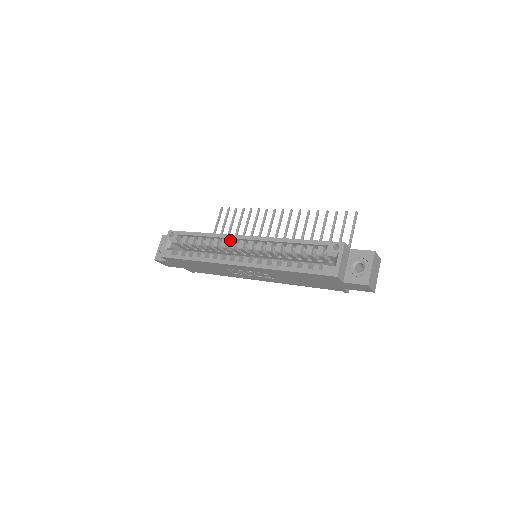
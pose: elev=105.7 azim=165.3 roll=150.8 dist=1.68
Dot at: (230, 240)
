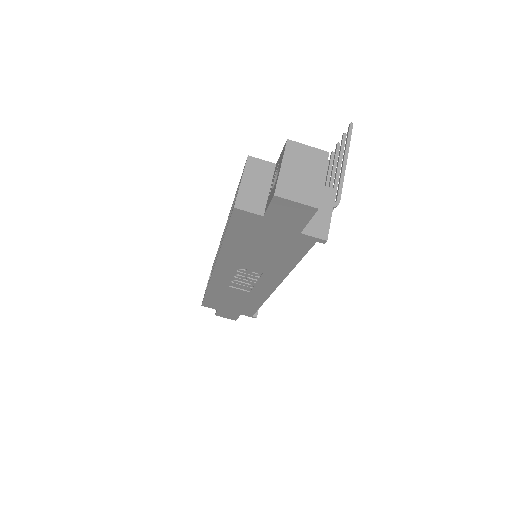
Dot at: occluded
